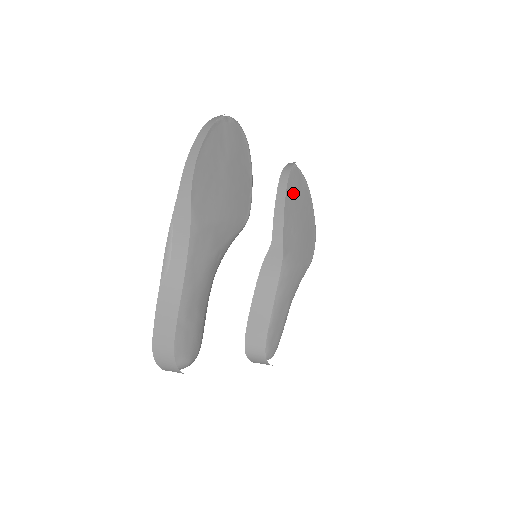
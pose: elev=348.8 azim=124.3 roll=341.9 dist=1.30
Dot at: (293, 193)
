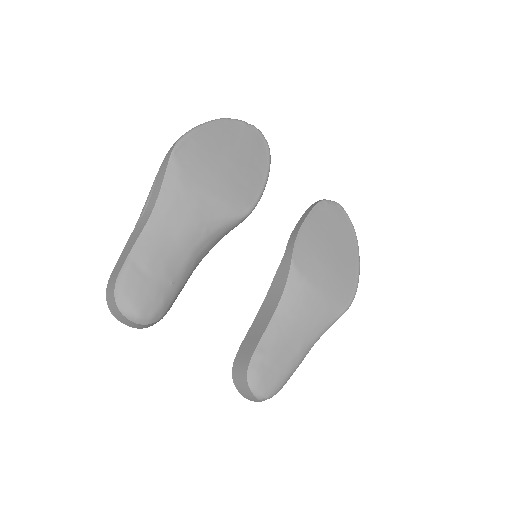
Dot at: (327, 224)
